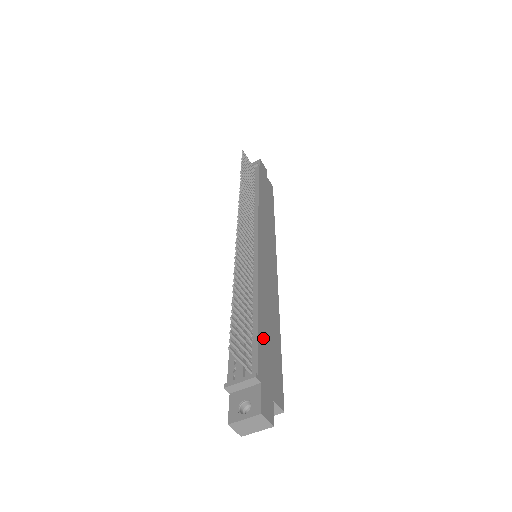
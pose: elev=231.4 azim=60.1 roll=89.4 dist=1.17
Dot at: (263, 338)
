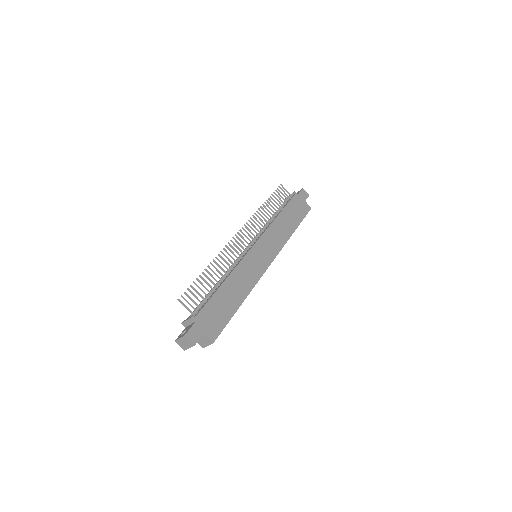
Dot at: (216, 301)
